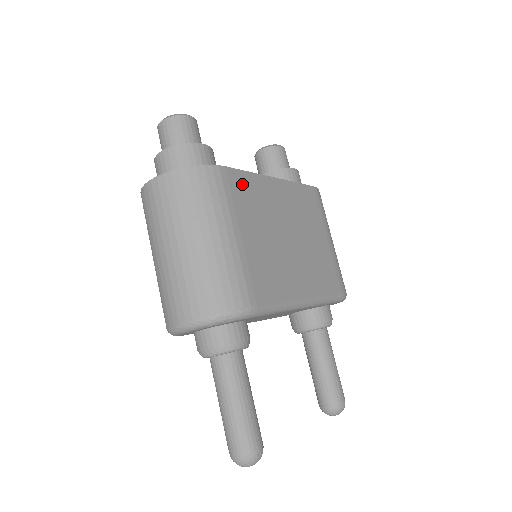
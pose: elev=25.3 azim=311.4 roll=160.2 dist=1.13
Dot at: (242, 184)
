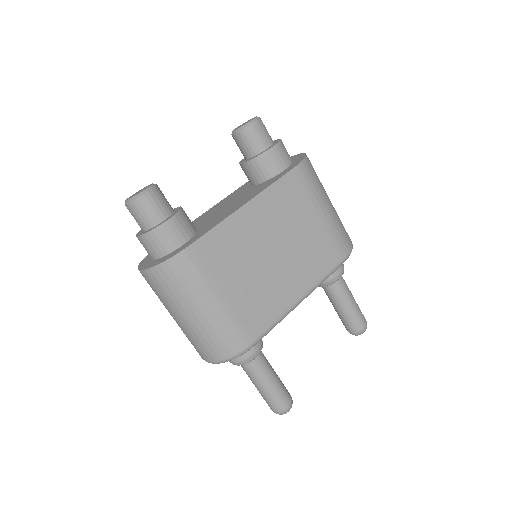
Dot at: (212, 246)
